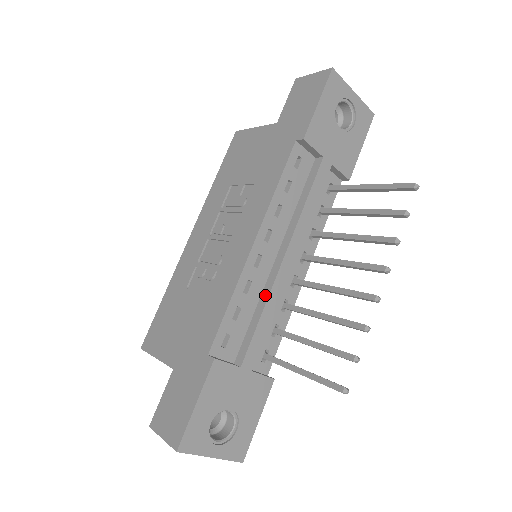
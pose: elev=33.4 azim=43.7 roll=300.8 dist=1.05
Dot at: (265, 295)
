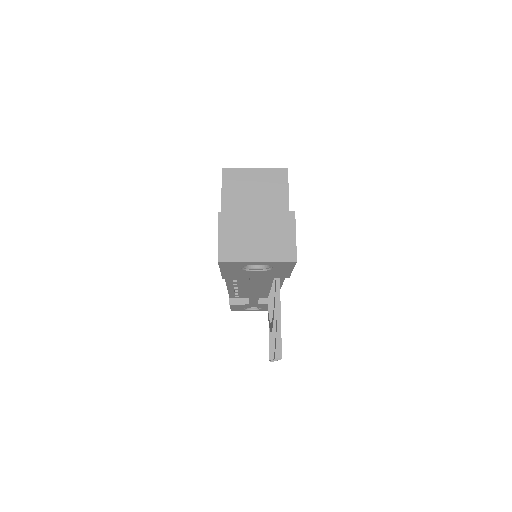
Dot at: occluded
